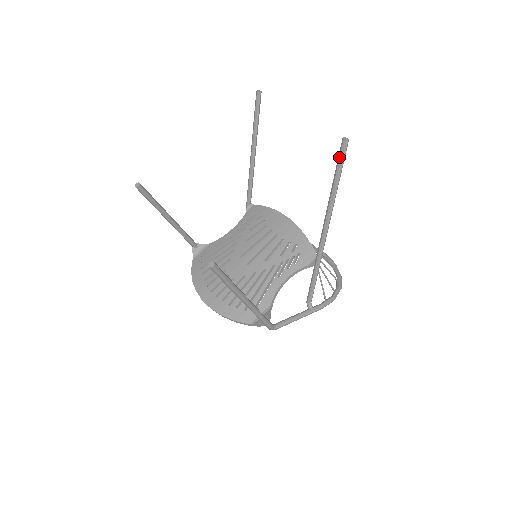
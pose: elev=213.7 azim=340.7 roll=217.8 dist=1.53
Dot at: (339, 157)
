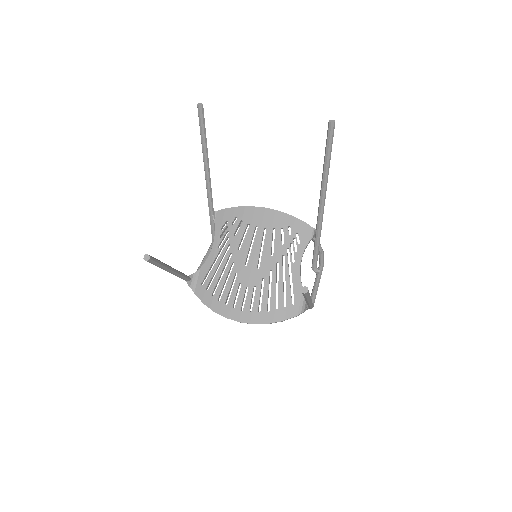
Dot at: (329, 139)
